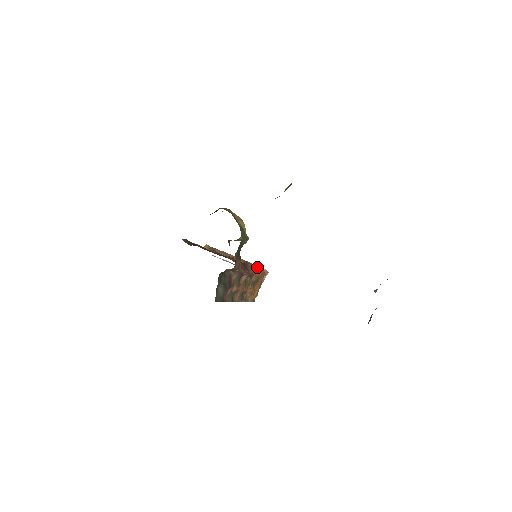
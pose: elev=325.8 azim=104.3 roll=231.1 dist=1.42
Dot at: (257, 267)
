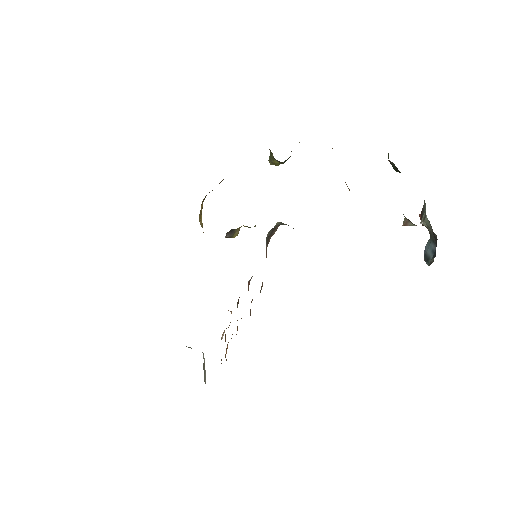
Dot at: occluded
